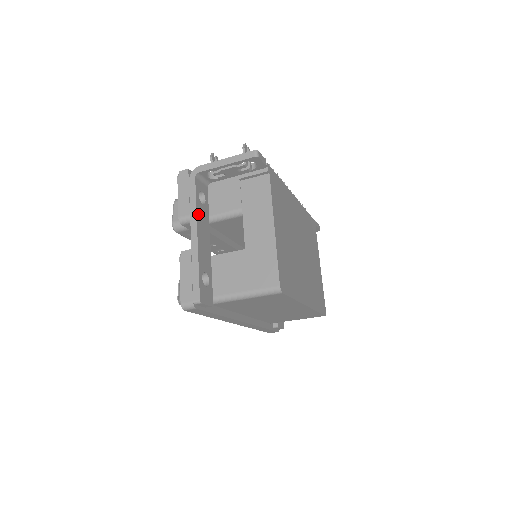
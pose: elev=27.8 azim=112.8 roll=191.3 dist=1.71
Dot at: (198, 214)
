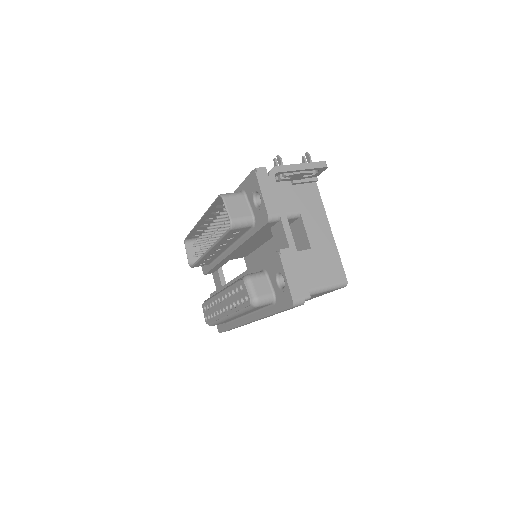
Dot at: (284, 213)
